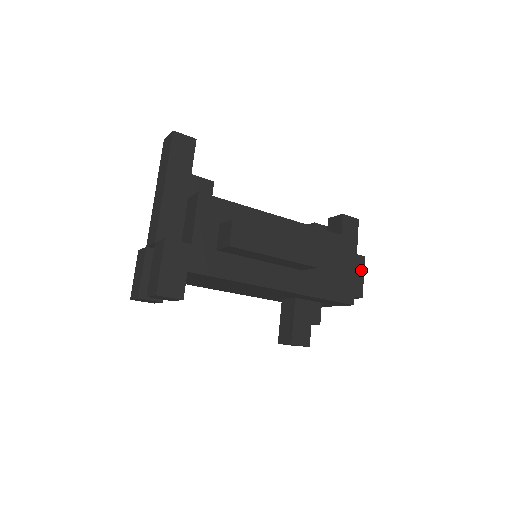
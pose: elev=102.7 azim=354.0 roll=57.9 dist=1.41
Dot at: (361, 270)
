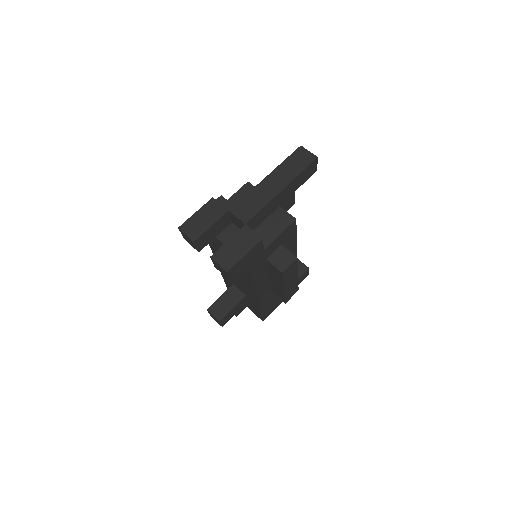
Dot at: occluded
